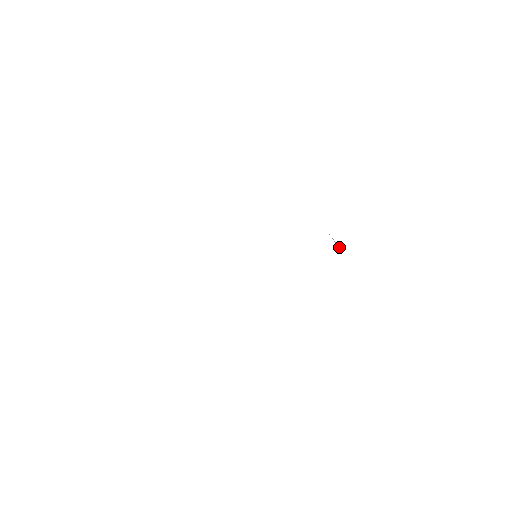
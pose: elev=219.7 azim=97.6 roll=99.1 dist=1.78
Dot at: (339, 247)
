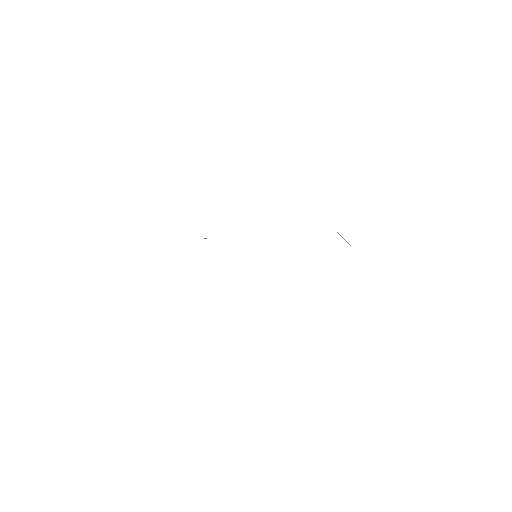
Dot at: (348, 243)
